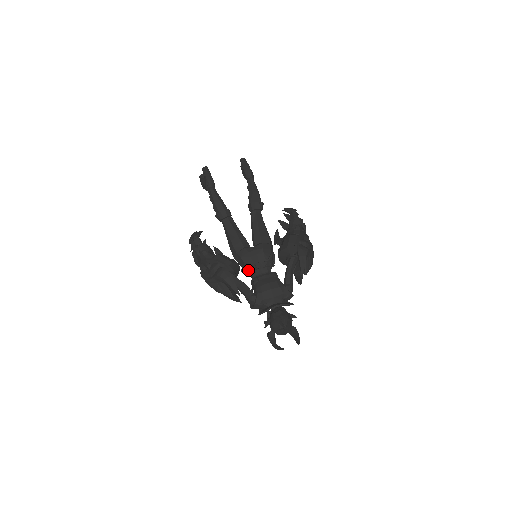
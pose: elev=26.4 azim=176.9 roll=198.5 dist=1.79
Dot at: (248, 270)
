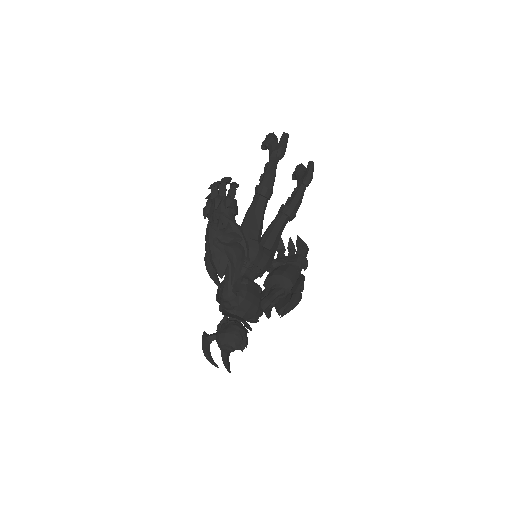
Dot at: occluded
